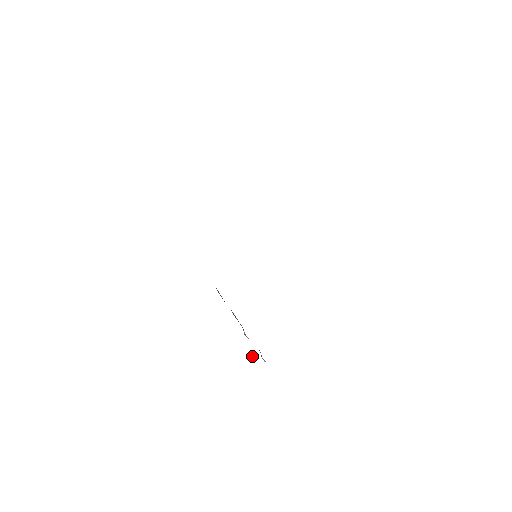
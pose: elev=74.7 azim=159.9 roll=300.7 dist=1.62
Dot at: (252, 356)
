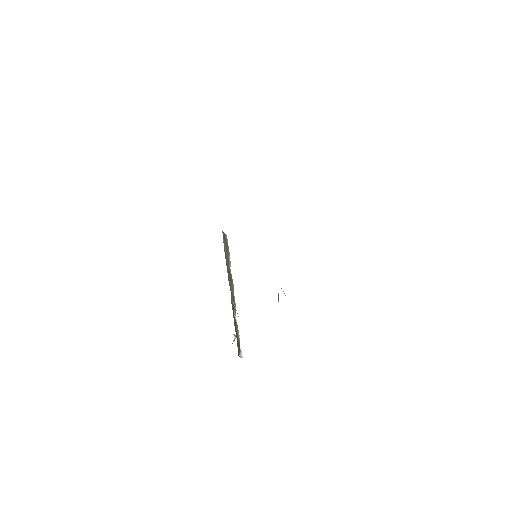
Dot at: (236, 338)
